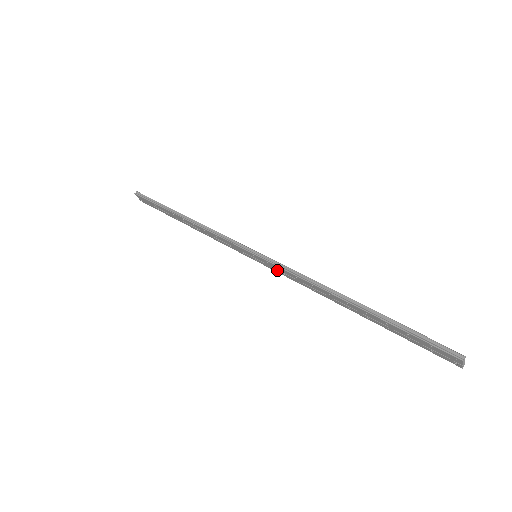
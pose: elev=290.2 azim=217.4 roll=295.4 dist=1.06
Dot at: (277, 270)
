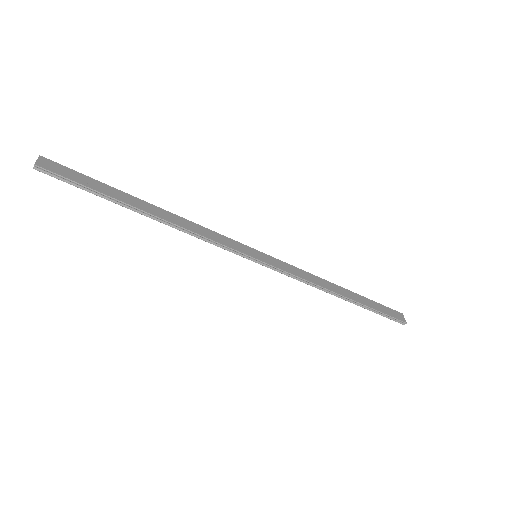
Dot at: occluded
